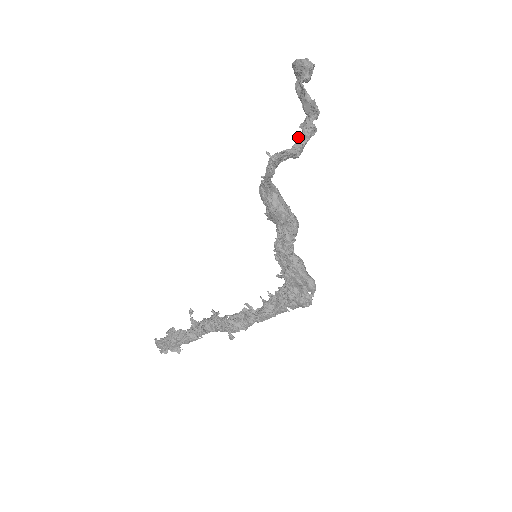
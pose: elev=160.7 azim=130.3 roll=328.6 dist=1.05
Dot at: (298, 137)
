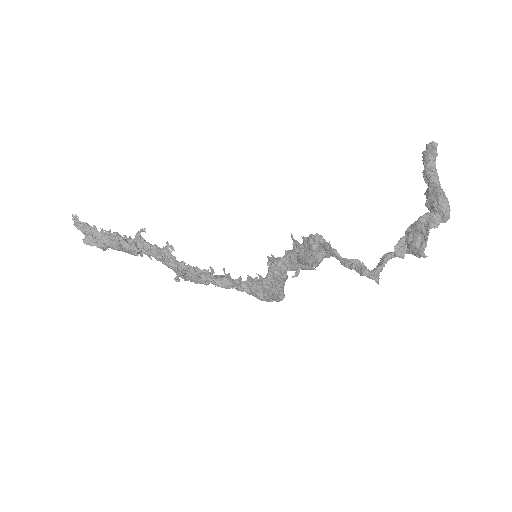
Dot at: (387, 256)
